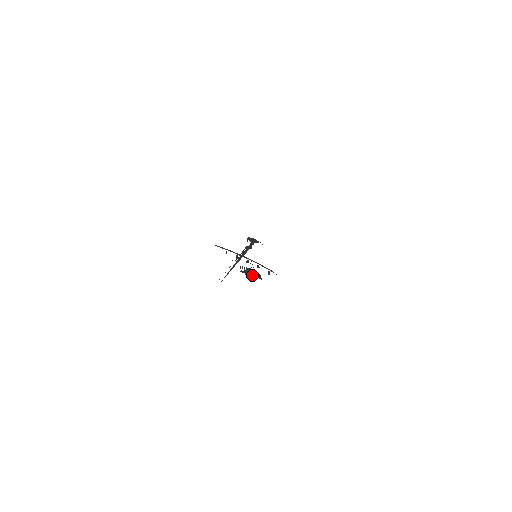
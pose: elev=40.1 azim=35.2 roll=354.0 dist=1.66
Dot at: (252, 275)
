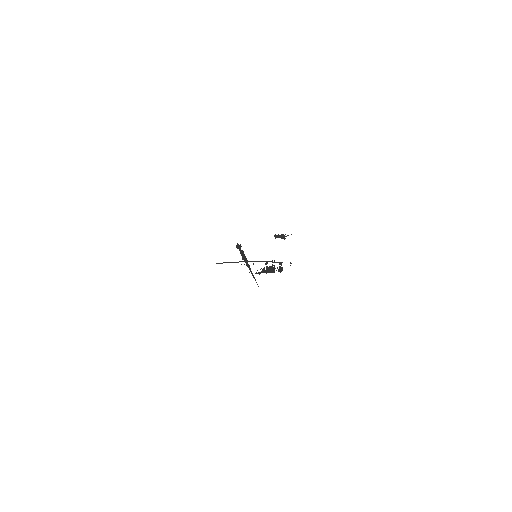
Dot at: (269, 272)
